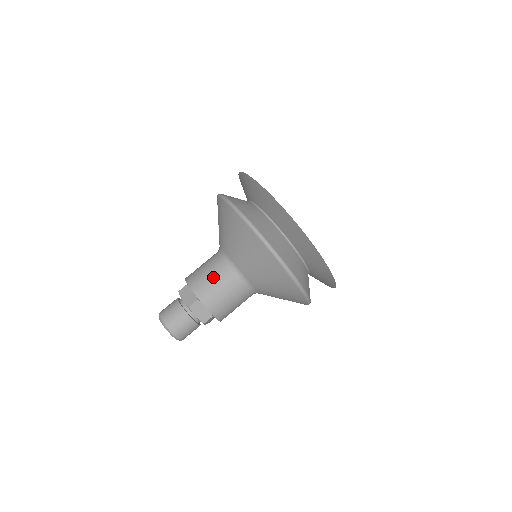
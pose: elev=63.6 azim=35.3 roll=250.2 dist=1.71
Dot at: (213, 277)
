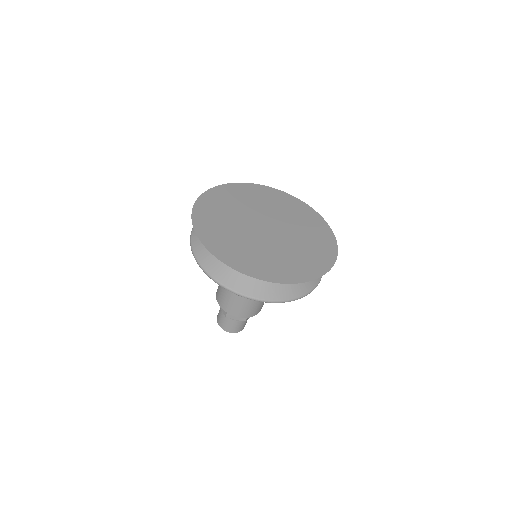
Dot at: (226, 294)
